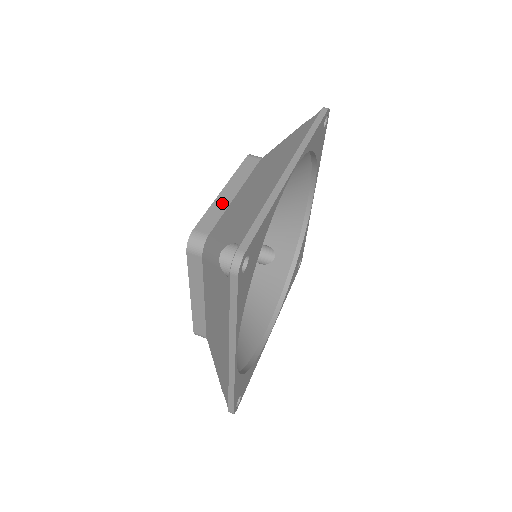
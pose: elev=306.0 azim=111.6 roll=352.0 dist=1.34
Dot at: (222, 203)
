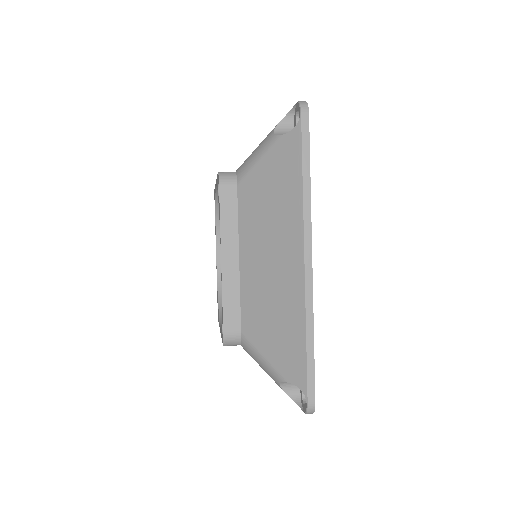
Dot at: occluded
